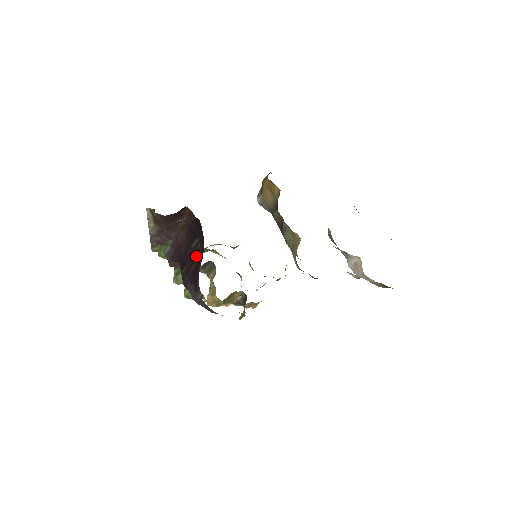
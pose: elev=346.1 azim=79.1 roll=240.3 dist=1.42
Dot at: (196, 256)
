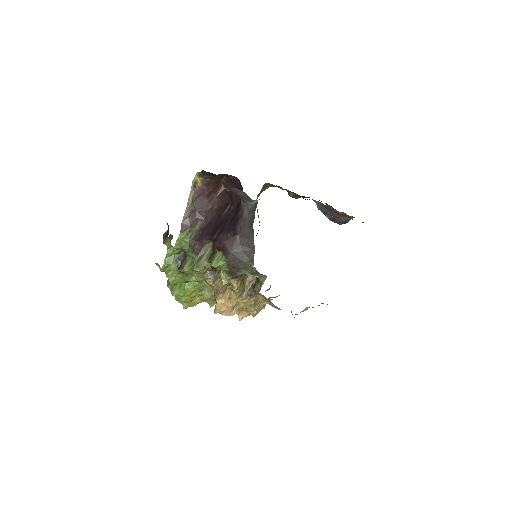
Dot at: (229, 216)
